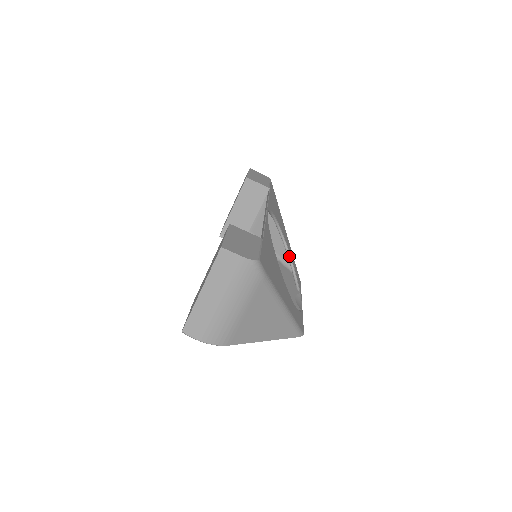
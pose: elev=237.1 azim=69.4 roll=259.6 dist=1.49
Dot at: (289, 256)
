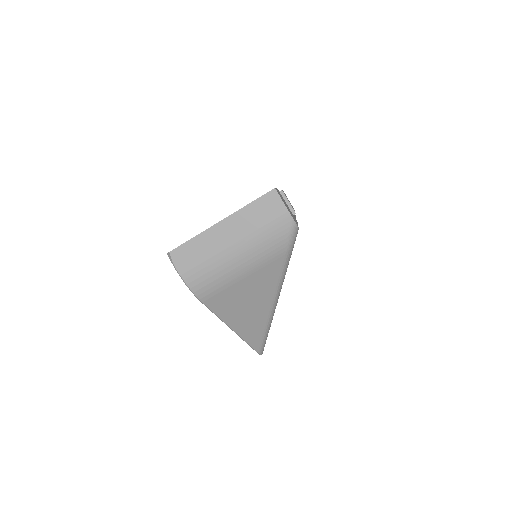
Dot at: occluded
